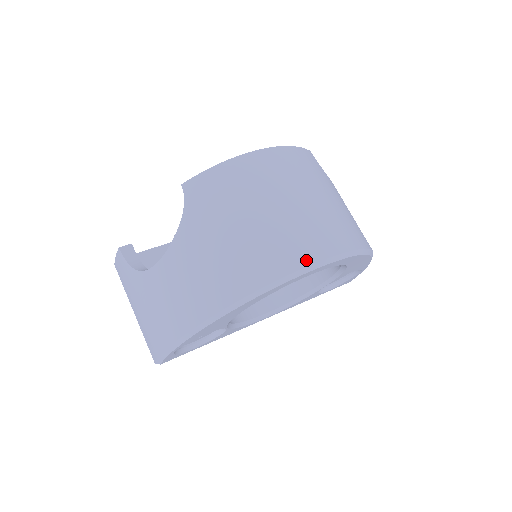
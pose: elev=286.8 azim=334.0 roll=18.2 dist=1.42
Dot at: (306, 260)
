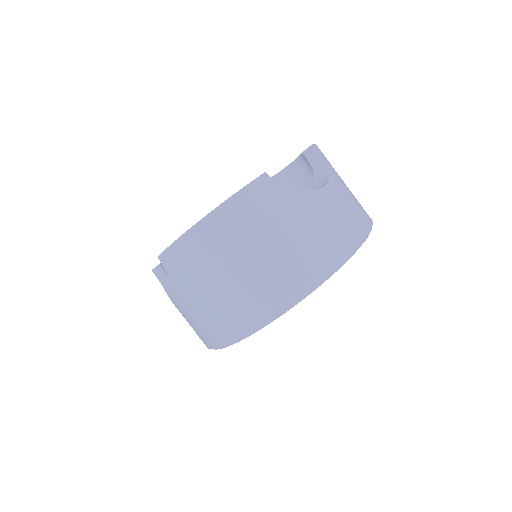
Dot at: (265, 316)
